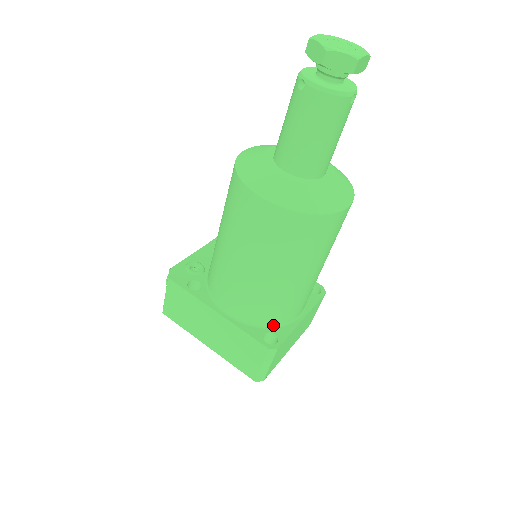
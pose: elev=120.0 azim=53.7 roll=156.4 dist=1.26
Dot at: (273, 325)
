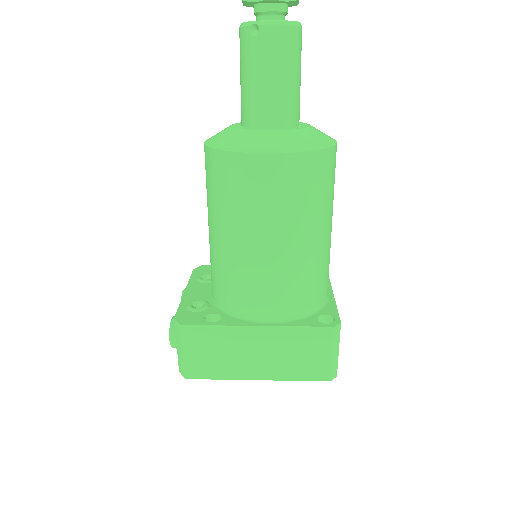
Dot at: (317, 308)
